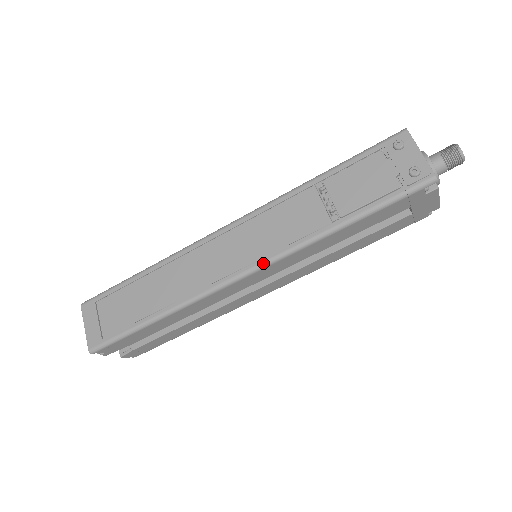
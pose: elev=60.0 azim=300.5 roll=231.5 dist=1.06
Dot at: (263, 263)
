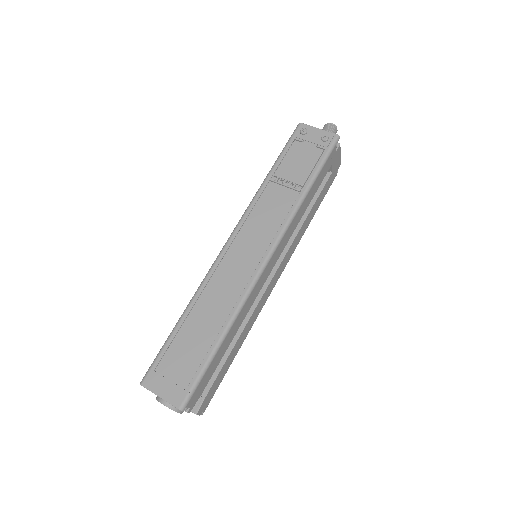
Dot at: (275, 242)
